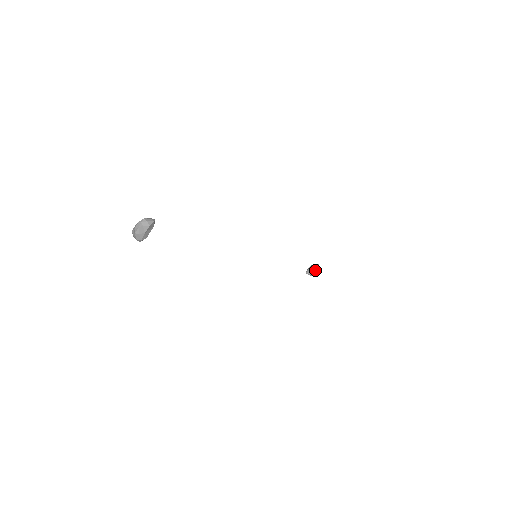
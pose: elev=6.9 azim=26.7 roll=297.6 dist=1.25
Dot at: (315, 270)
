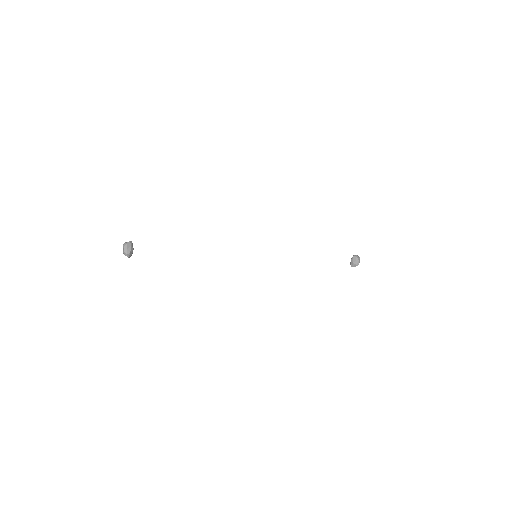
Dot at: (355, 260)
